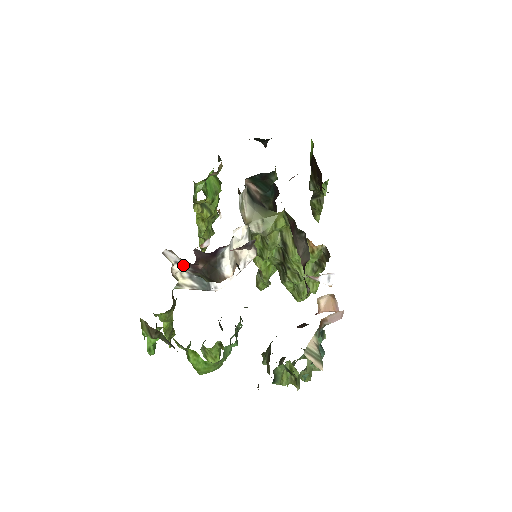
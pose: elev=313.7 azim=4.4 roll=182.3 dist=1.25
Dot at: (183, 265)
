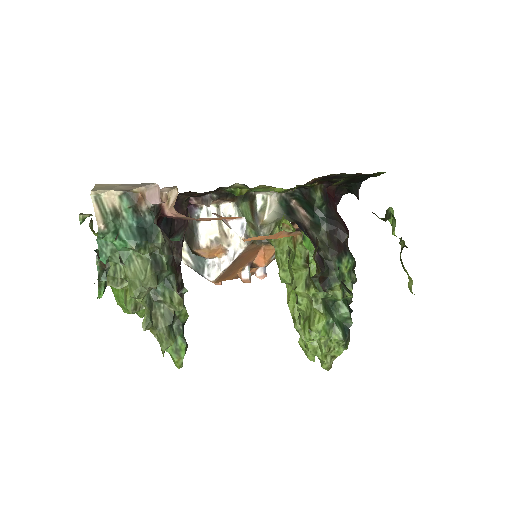
Dot at: occluded
